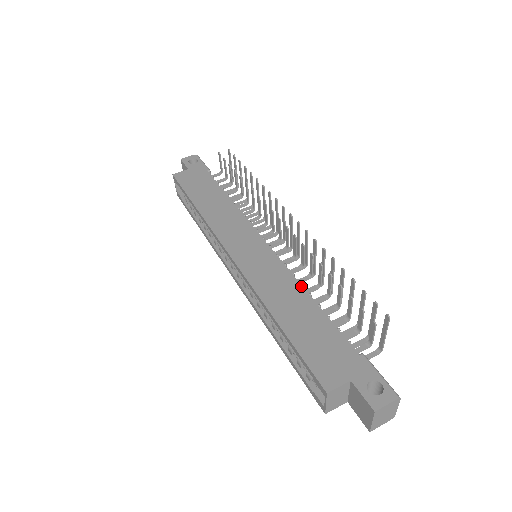
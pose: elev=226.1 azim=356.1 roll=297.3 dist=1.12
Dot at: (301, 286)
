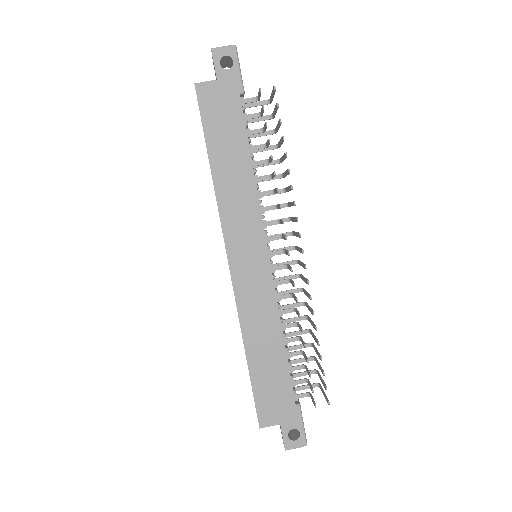
Dot at: (280, 326)
